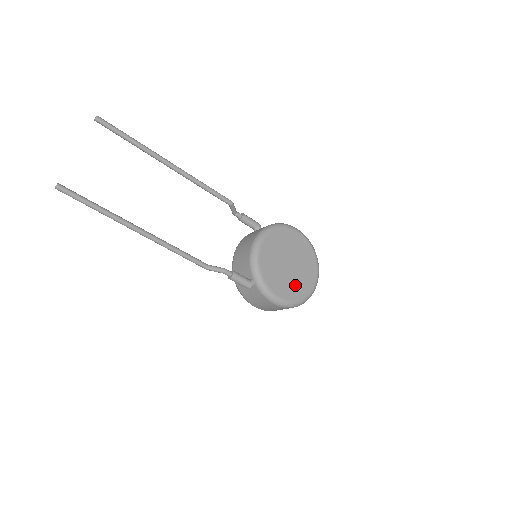
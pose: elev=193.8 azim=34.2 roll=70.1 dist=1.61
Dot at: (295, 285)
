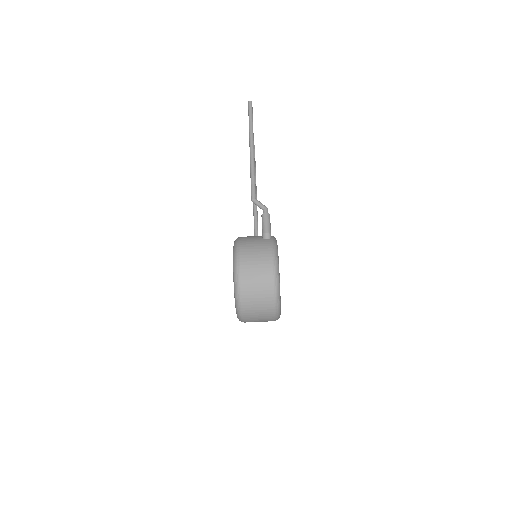
Dot at: occluded
